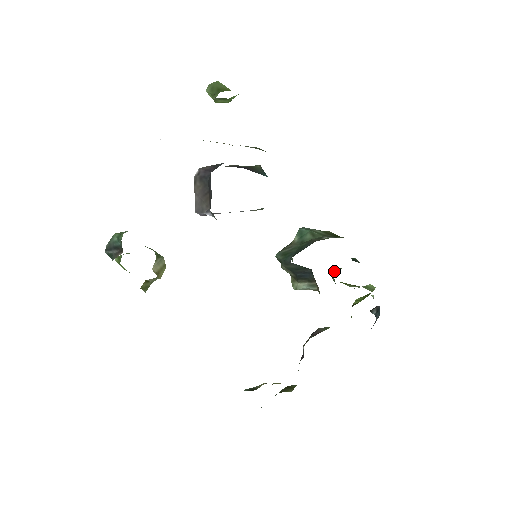
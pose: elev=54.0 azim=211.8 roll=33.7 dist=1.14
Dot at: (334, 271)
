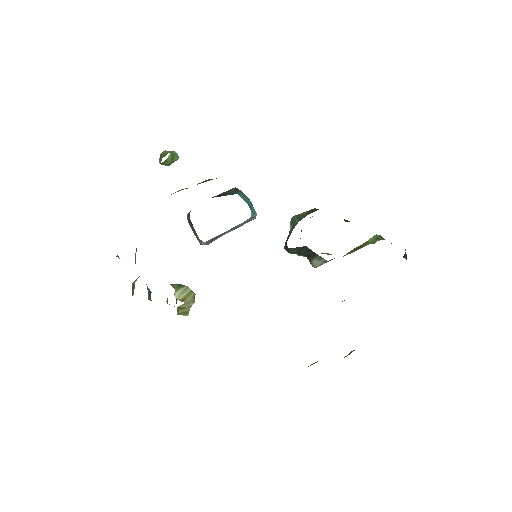
Dot at: occluded
